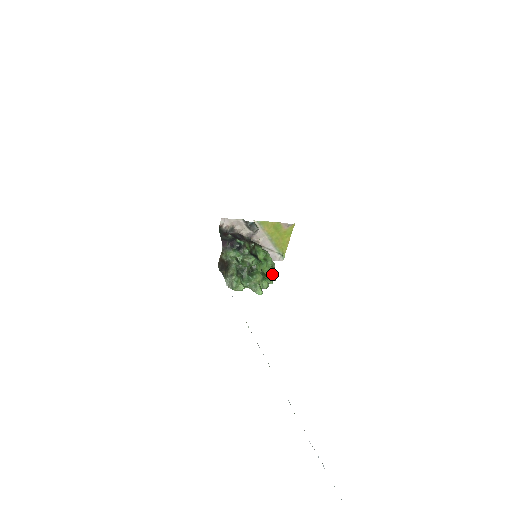
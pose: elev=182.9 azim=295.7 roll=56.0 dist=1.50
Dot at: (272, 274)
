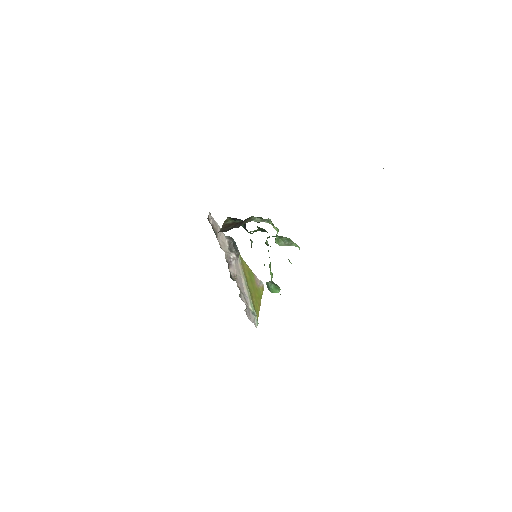
Dot at: (276, 286)
